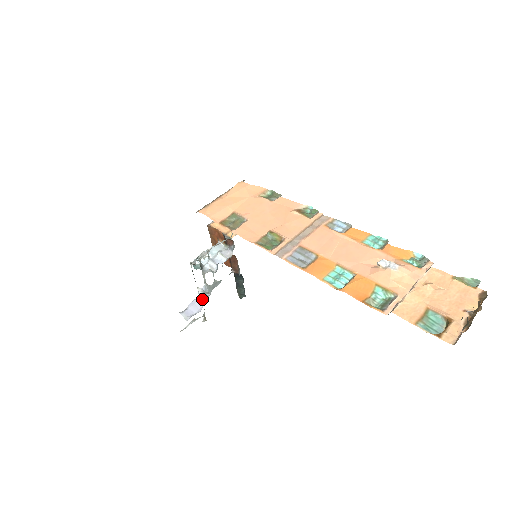
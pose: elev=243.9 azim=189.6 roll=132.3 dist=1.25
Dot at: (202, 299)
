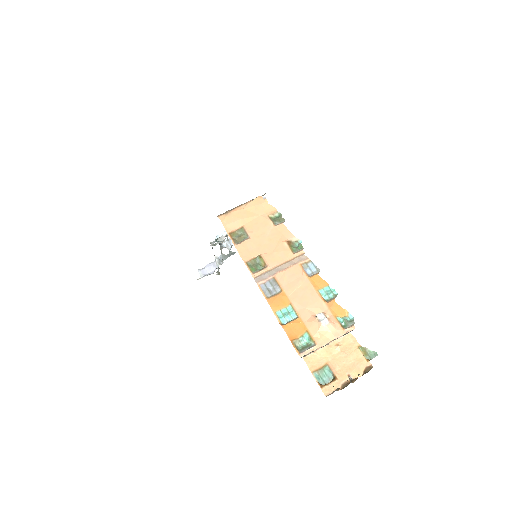
Dot at: (216, 264)
